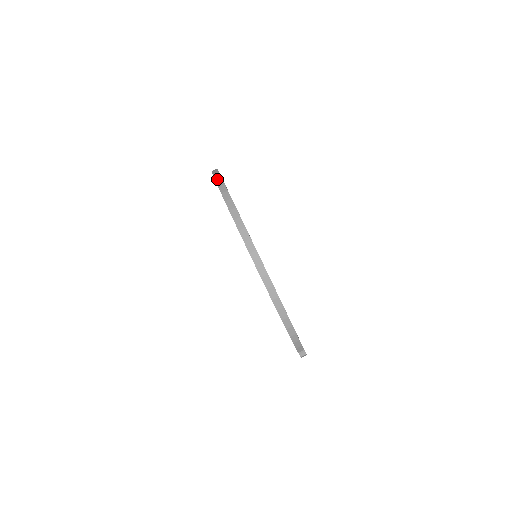
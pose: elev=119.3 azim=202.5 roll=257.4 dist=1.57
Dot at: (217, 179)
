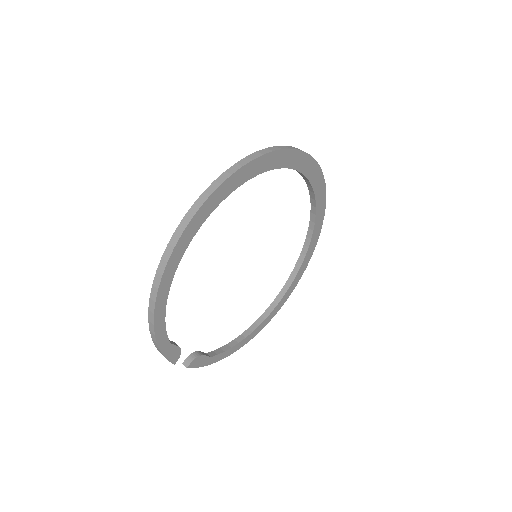
Dot at: (240, 162)
